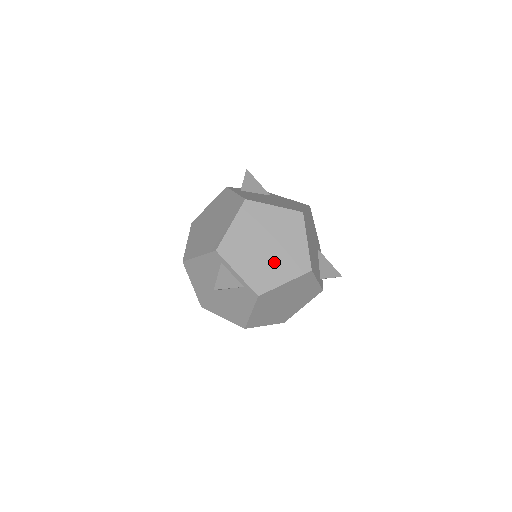
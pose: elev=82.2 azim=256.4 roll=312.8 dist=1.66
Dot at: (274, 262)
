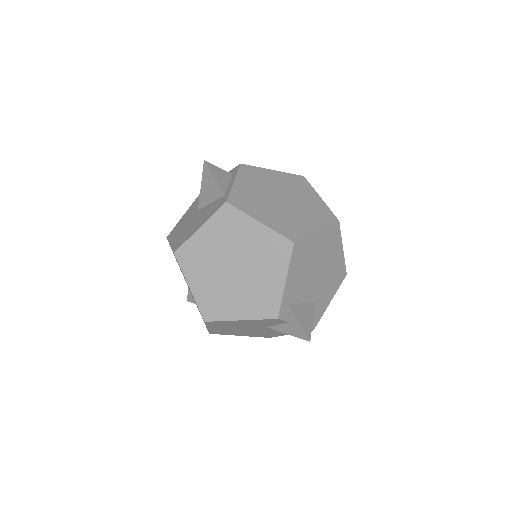
Dot at: (271, 208)
